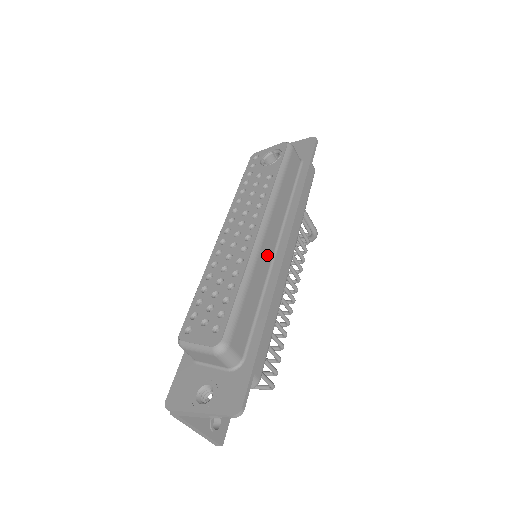
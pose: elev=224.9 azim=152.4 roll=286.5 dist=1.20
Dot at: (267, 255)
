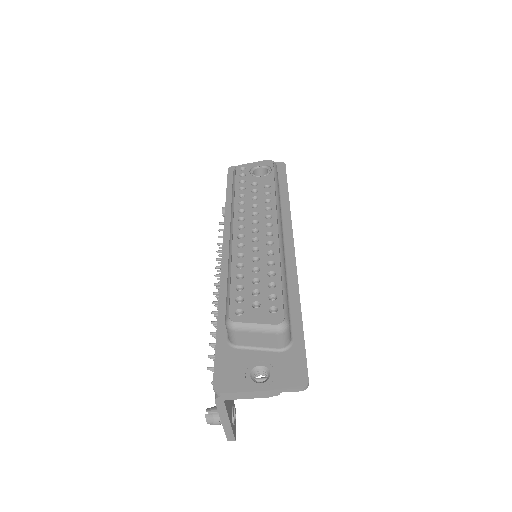
Dot at: occluded
